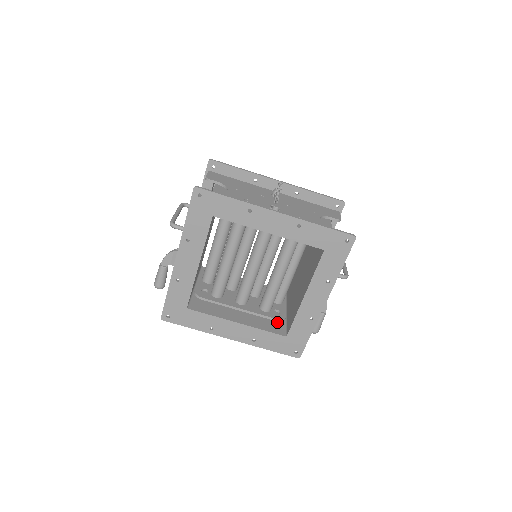
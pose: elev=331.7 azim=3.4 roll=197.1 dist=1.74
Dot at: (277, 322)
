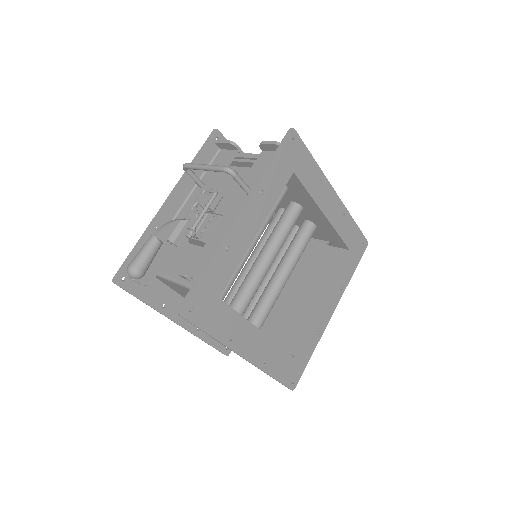
Dot at: occluded
